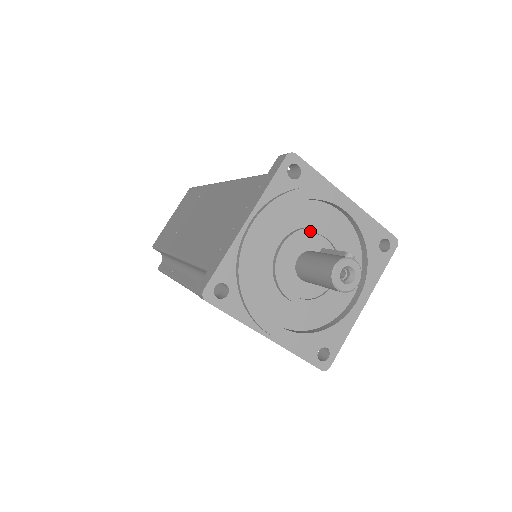
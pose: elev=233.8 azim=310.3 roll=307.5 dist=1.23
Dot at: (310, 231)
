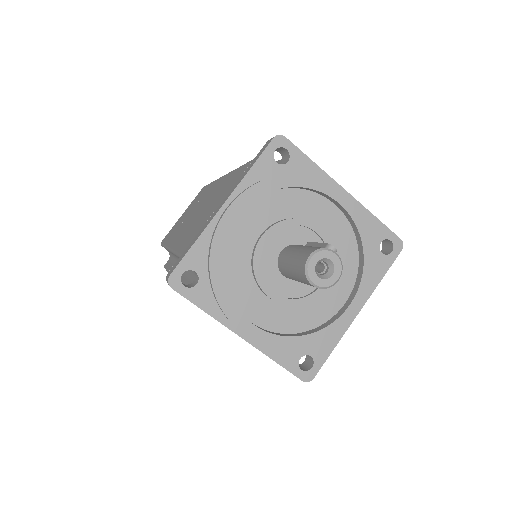
Dot at: (297, 222)
